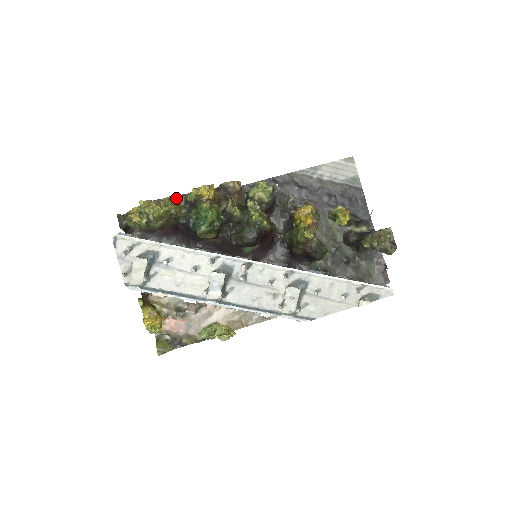
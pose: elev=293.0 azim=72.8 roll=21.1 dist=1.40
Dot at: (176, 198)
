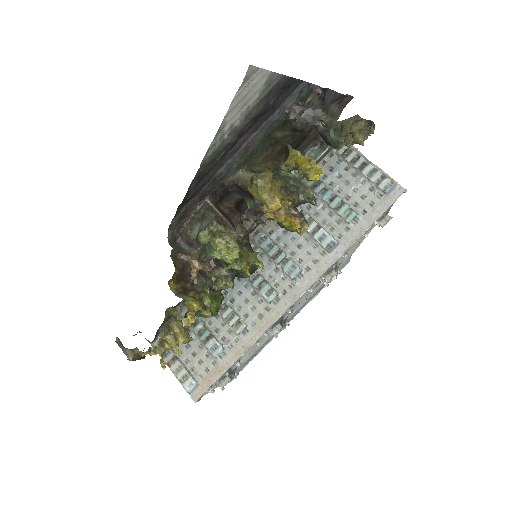
Dot at: (166, 328)
